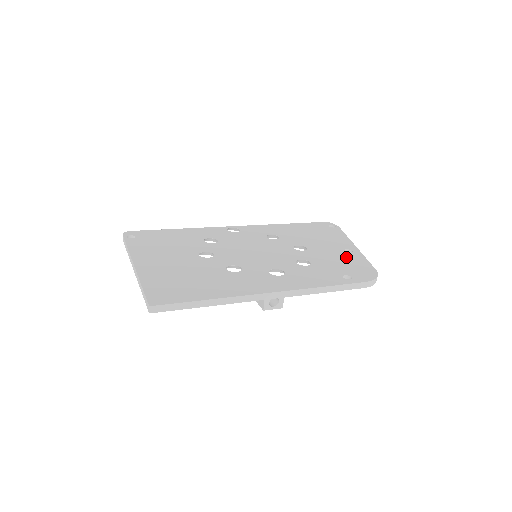
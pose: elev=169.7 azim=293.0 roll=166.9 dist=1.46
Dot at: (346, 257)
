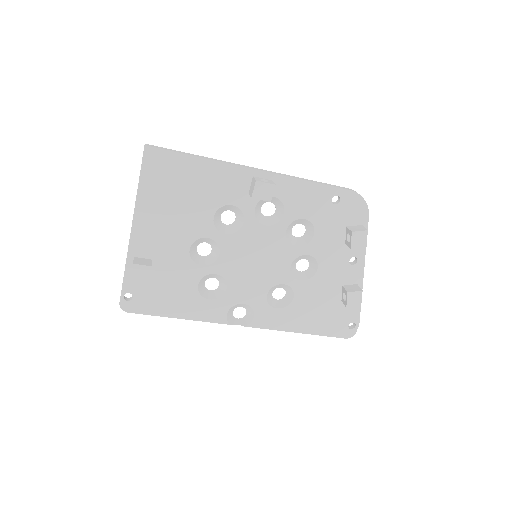
Dot at: occluded
